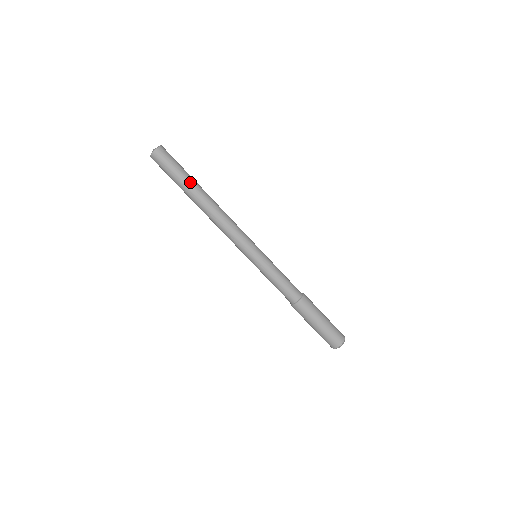
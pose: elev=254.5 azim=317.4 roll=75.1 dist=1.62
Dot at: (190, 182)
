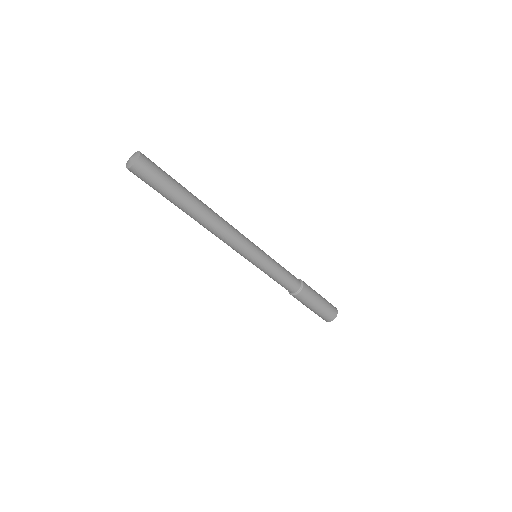
Dot at: (180, 198)
